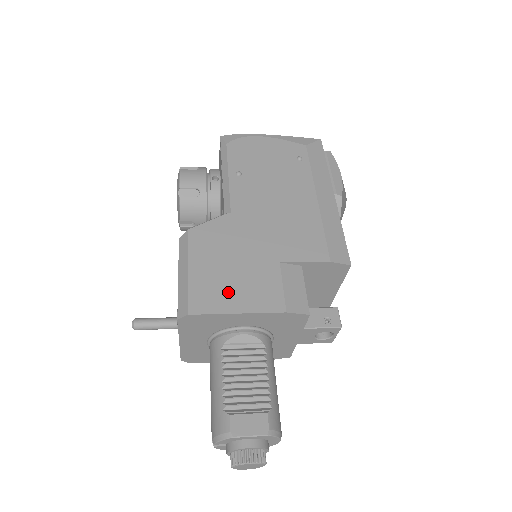
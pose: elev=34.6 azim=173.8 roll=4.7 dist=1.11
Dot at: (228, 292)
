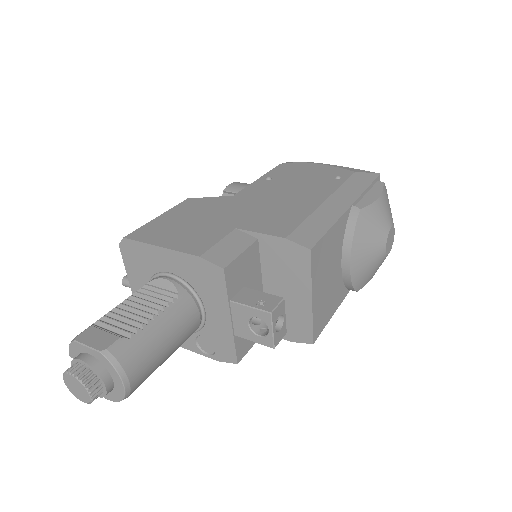
Dot at: (169, 234)
